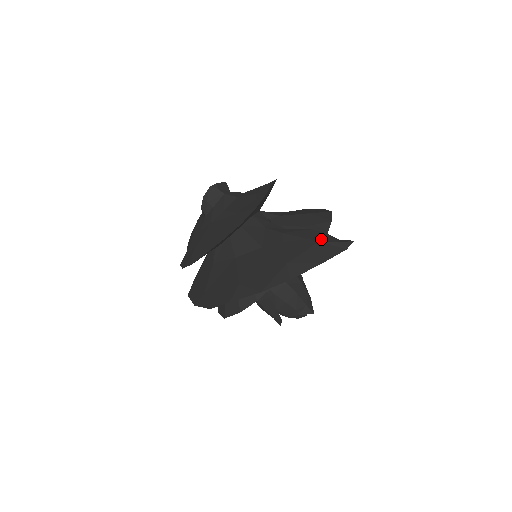
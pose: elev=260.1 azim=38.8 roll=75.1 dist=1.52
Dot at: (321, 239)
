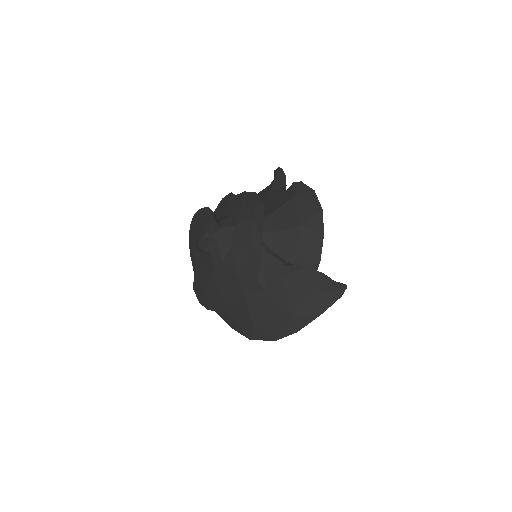
Dot at: (318, 285)
